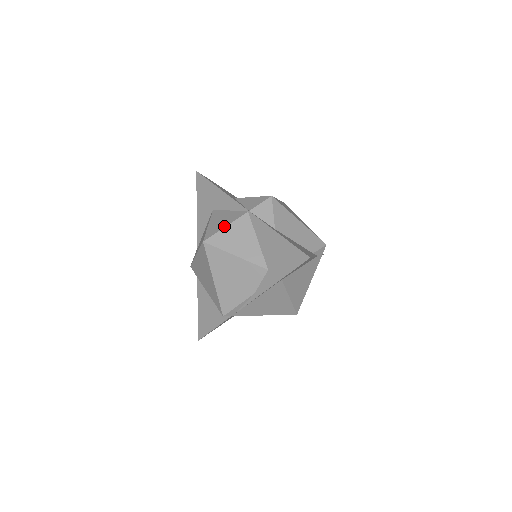
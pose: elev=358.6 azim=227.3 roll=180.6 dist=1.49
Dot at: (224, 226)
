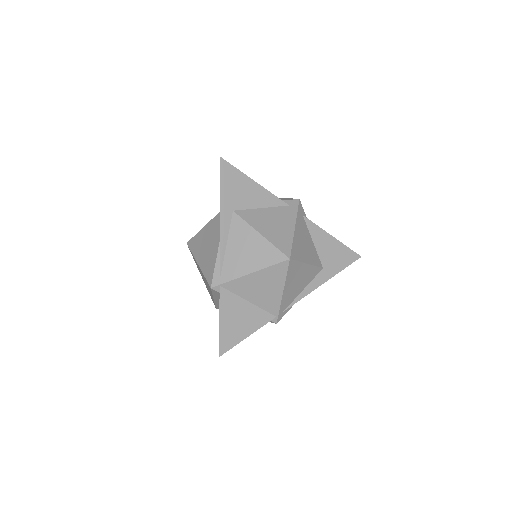
Dot at: occluded
